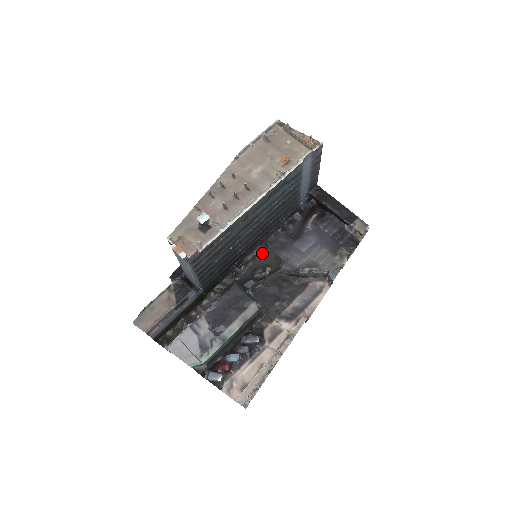
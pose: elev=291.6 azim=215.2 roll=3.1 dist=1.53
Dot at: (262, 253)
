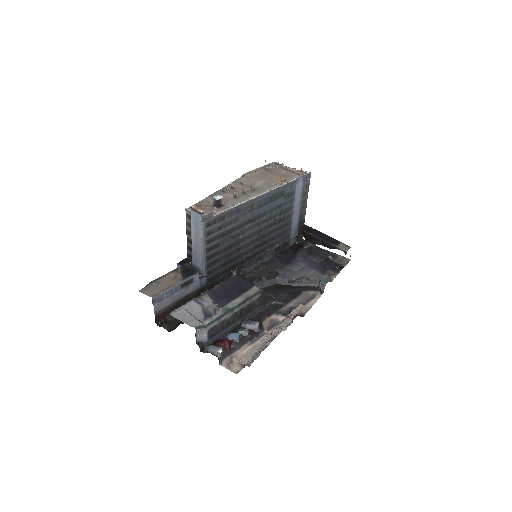
Dot at: (258, 270)
